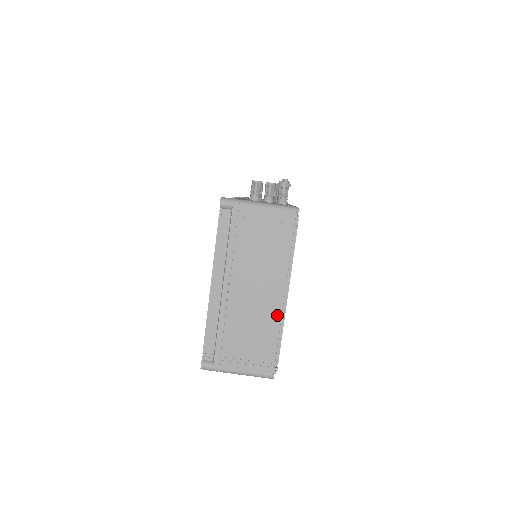
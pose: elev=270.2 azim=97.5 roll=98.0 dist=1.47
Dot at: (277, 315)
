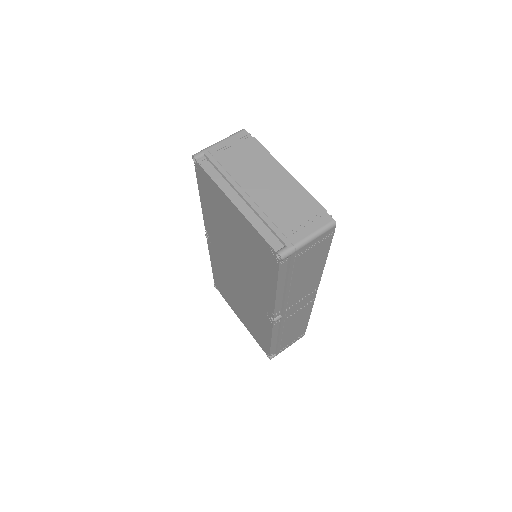
Dot at: (294, 185)
